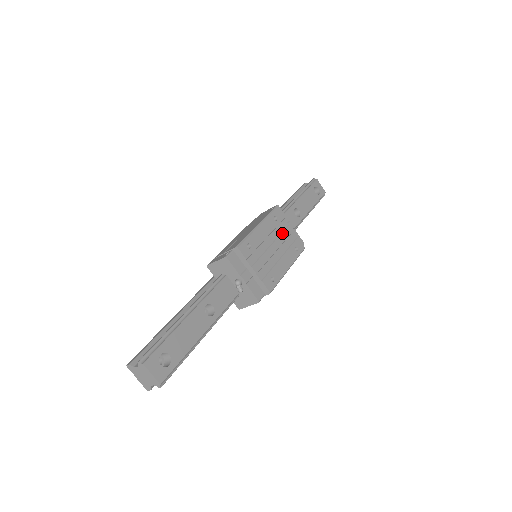
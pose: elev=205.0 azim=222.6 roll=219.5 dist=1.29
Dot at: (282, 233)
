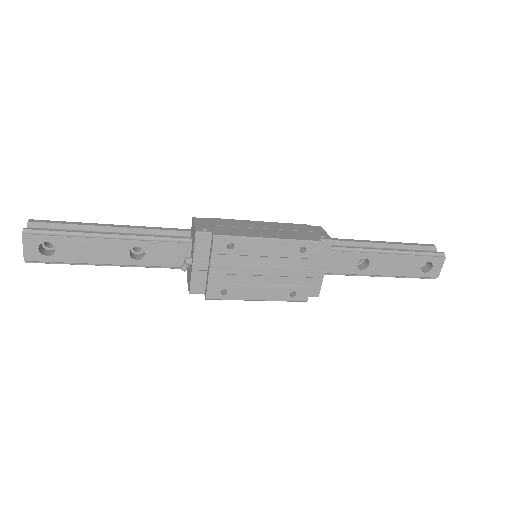
Dot at: (293, 268)
